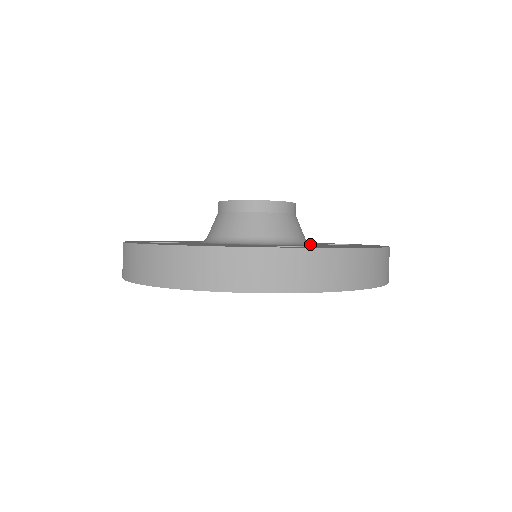
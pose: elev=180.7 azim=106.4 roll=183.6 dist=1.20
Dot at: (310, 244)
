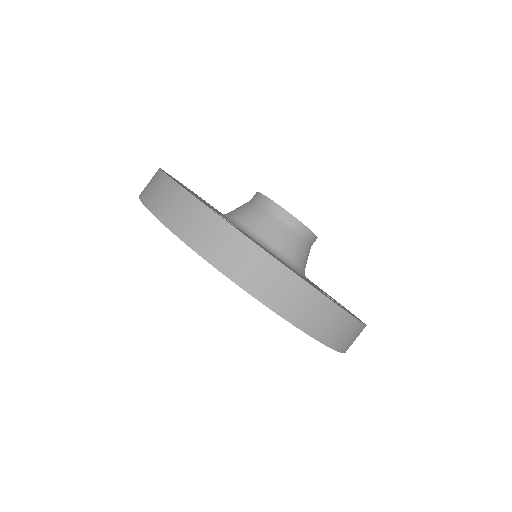
Dot at: occluded
